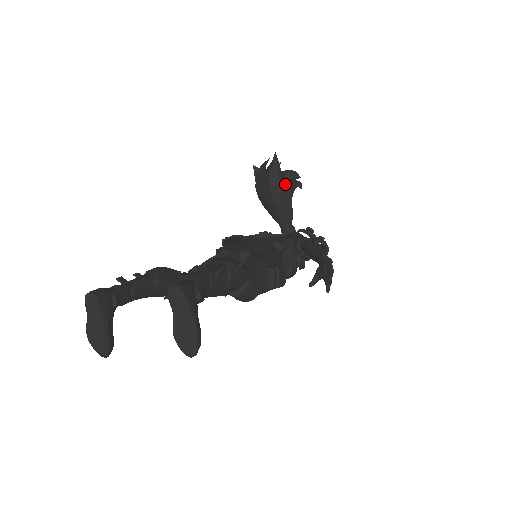
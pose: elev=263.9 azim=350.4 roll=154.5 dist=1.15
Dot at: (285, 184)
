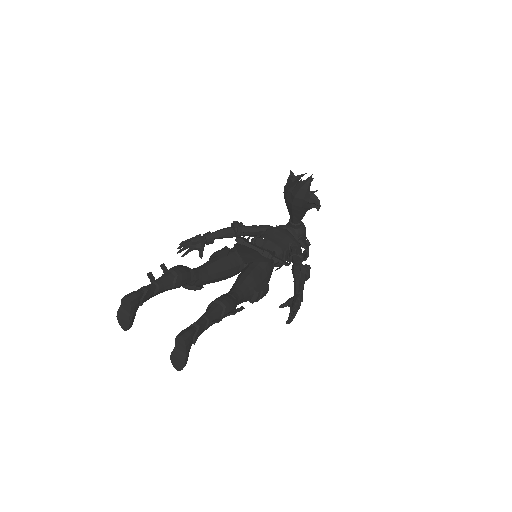
Dot at: (307, 203)
